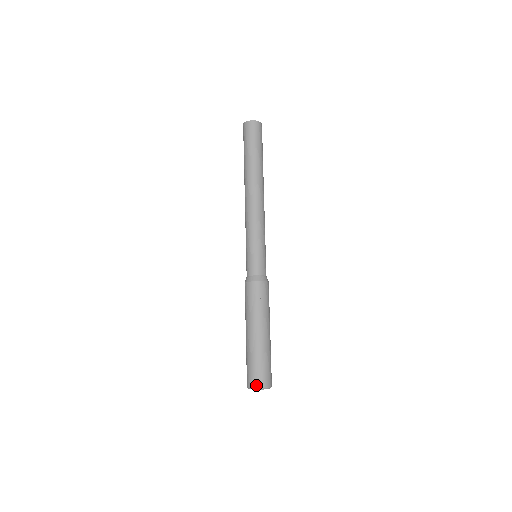
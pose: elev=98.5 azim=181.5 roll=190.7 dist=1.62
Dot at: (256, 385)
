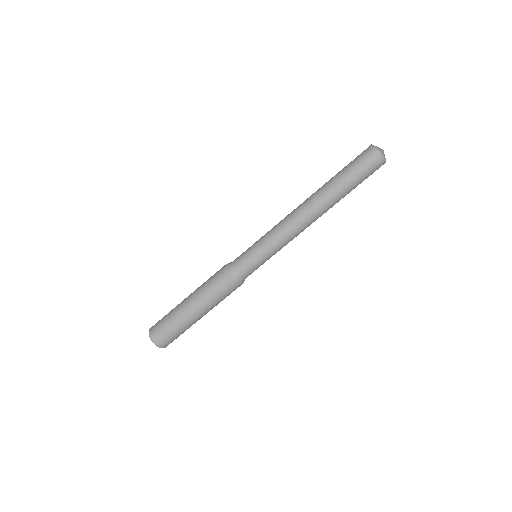
Dot at: (163, 346)
